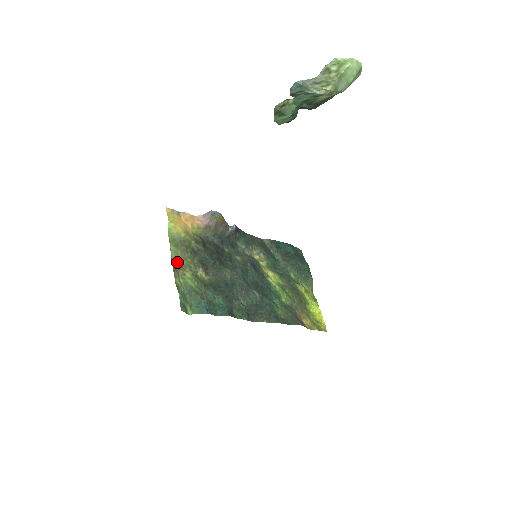
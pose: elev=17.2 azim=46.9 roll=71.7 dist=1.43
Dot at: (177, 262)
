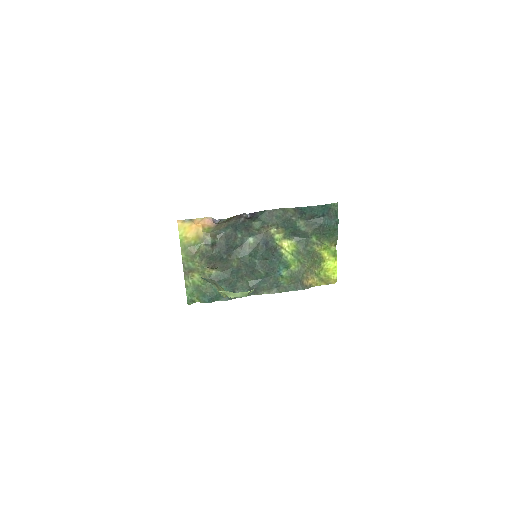
Dot at: (187, 267)
